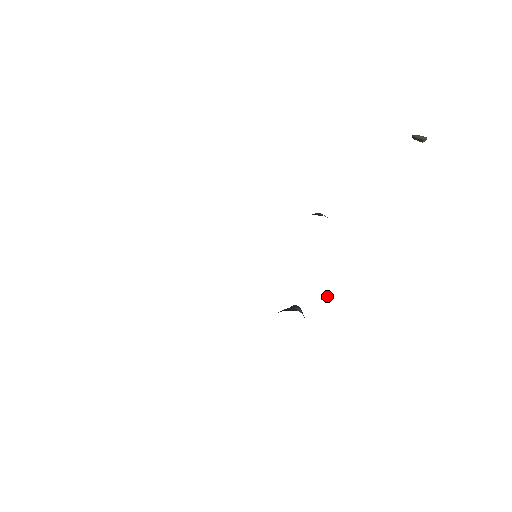
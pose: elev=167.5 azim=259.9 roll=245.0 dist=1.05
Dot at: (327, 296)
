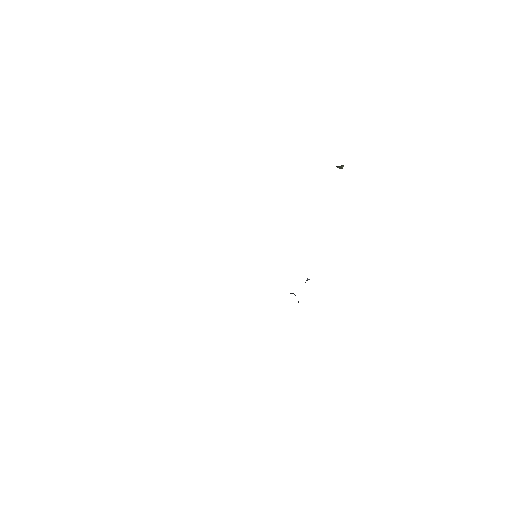
Dot at: occluded
